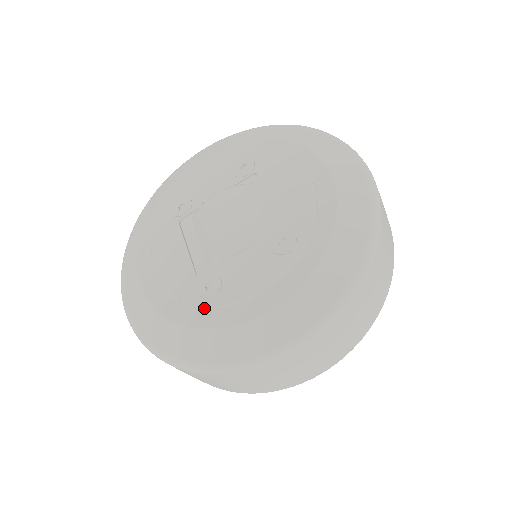
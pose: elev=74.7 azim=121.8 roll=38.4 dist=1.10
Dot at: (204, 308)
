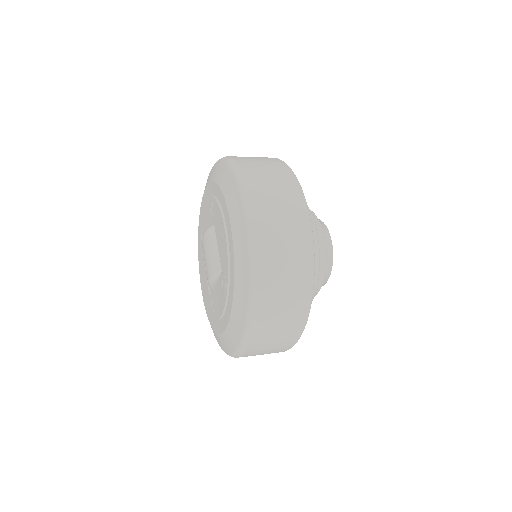
Dot at: (213, 318)
